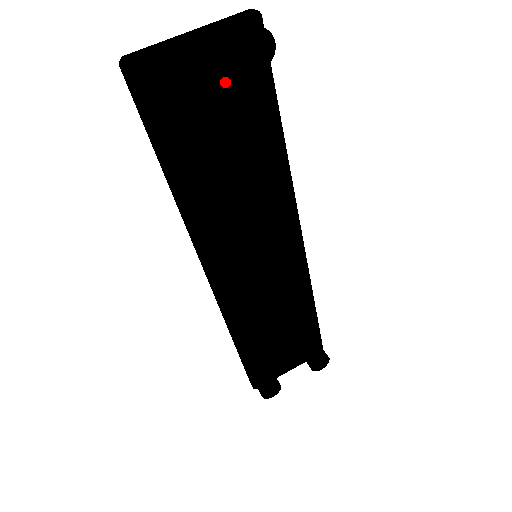
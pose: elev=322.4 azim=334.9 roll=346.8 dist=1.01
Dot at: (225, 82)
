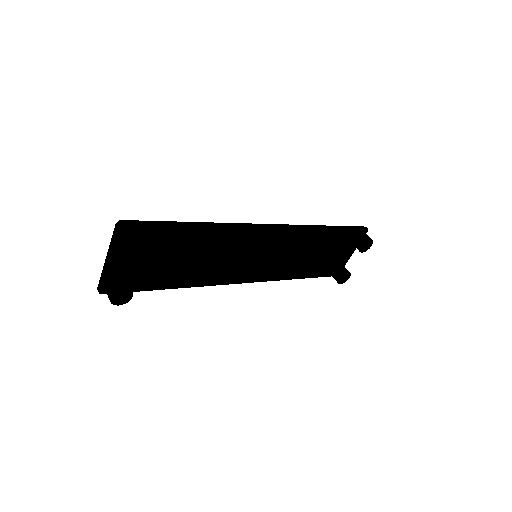
Dot at: occluded
